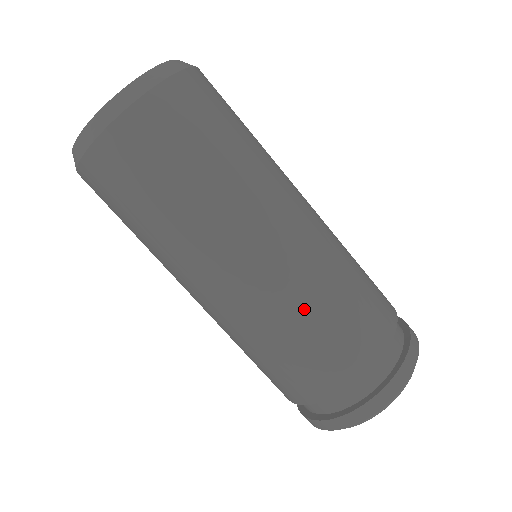
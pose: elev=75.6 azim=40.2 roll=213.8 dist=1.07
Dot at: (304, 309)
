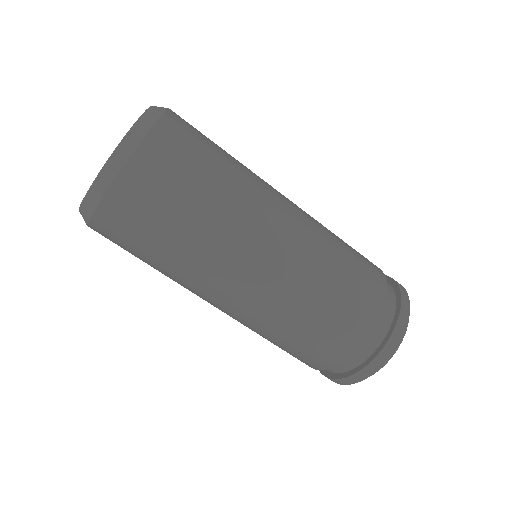
Dot at: (268, 332)
